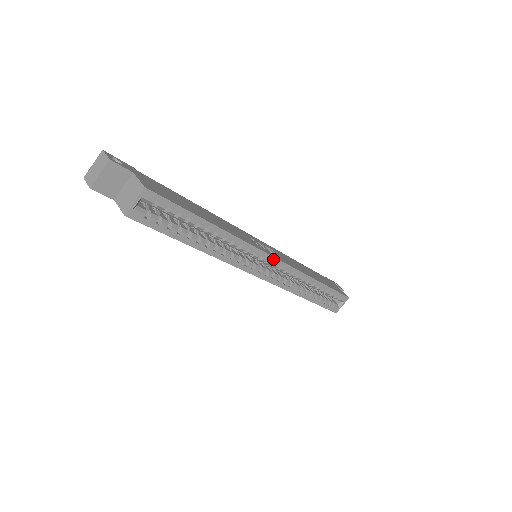
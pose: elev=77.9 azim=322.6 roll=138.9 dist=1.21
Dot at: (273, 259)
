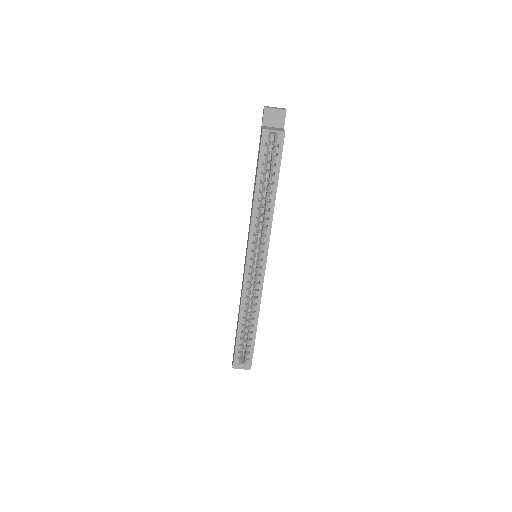
Dot at: (265, 263)
